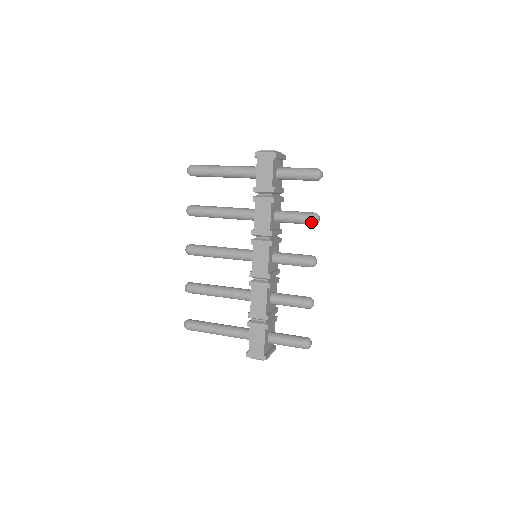
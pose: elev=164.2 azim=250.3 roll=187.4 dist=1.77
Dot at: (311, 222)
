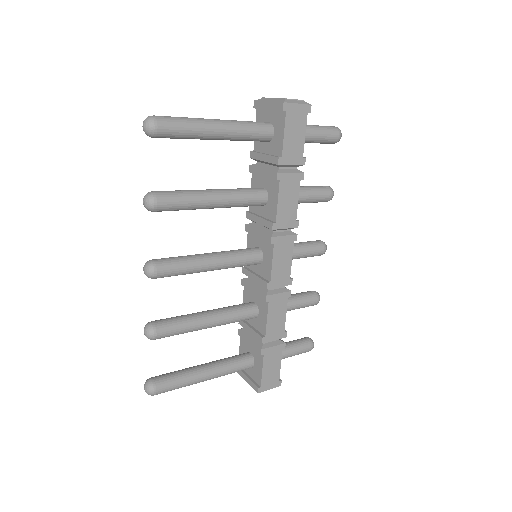
Dot at: (328, 199)
